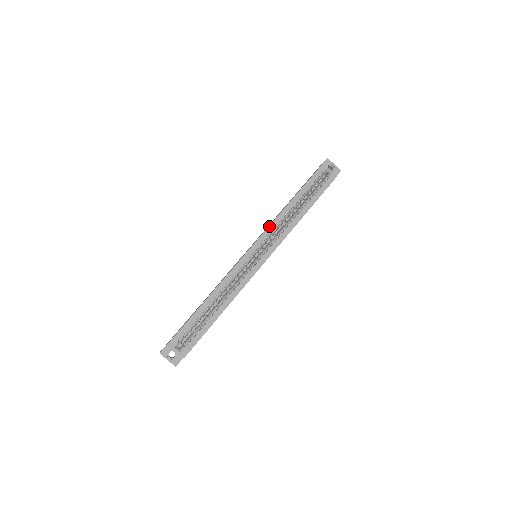
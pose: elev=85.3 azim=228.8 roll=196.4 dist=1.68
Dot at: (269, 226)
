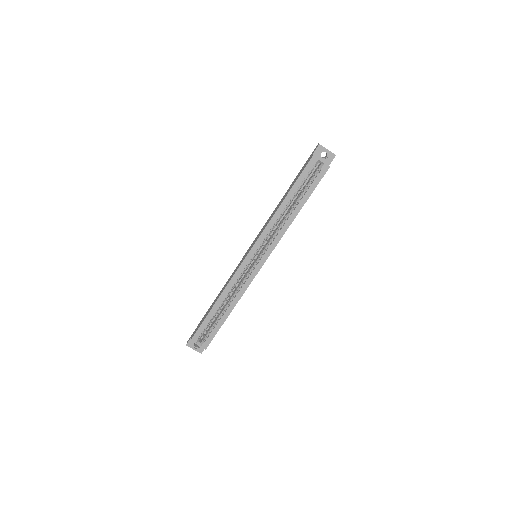
Dot at: (263, 231)
